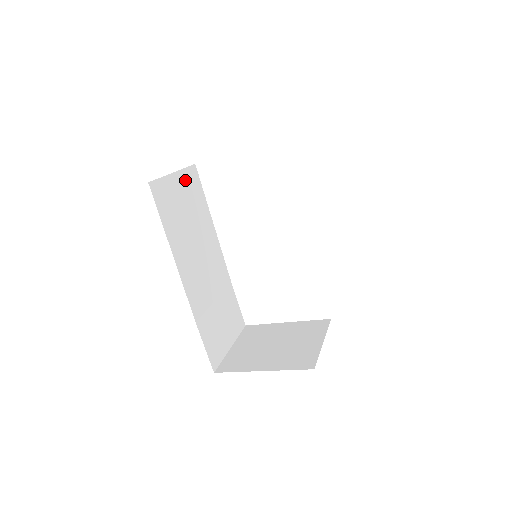
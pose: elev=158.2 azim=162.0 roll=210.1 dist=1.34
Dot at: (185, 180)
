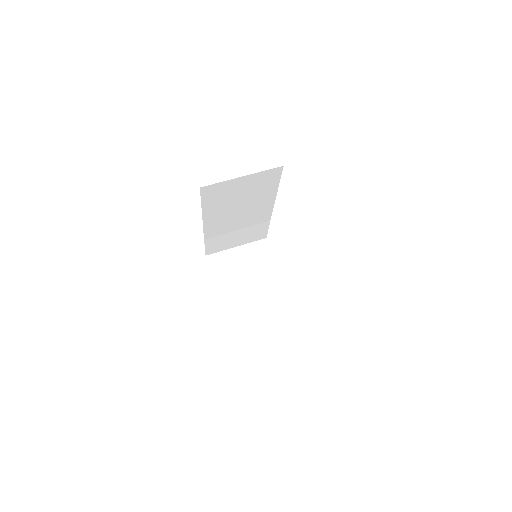
Dot at: (256, 178)
